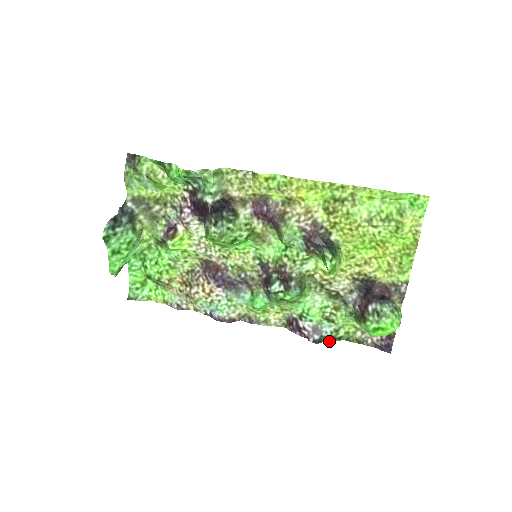
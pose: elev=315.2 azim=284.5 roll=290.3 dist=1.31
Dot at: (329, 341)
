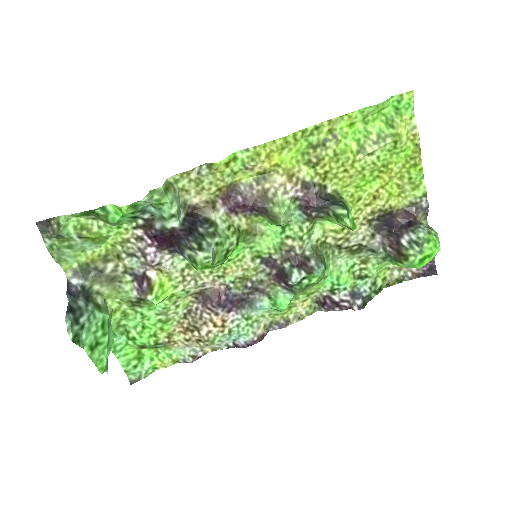
Dot at: (372, 298)
